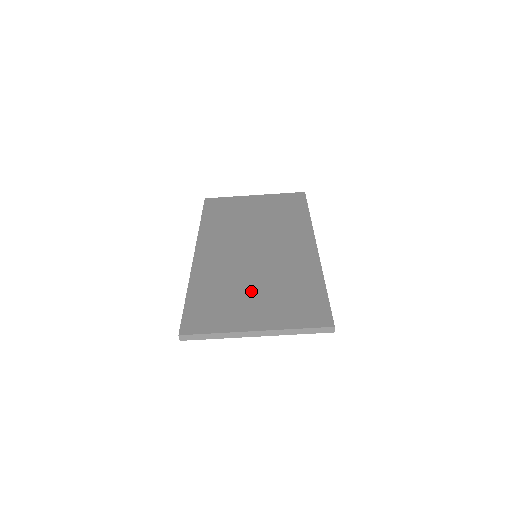
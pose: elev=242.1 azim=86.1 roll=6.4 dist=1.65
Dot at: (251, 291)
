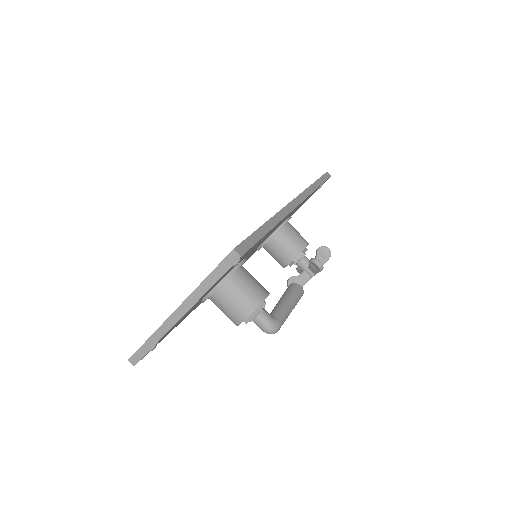
Dot at: occluded
